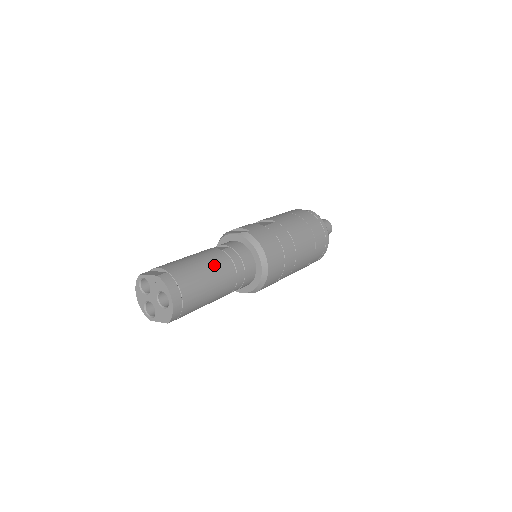
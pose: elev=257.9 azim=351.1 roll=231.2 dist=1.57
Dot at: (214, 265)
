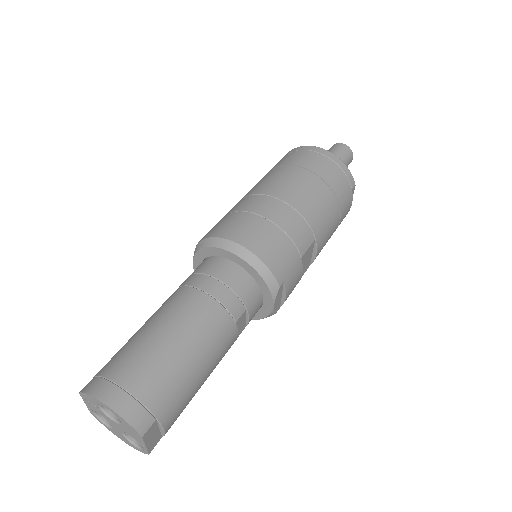
Dot at: (161, 312)
